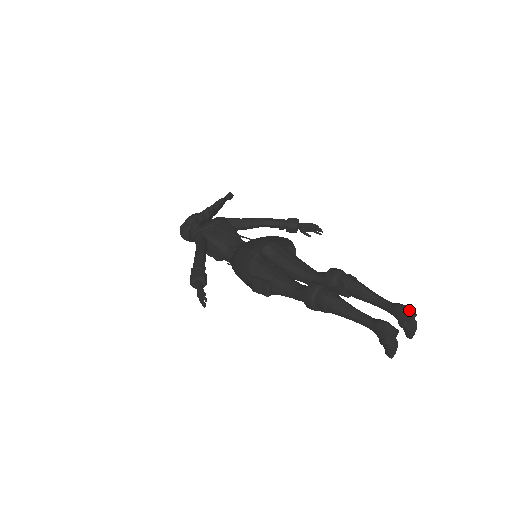
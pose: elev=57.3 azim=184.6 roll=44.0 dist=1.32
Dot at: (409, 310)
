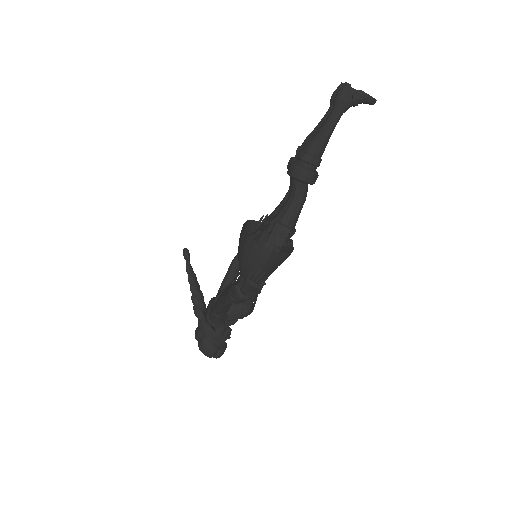
Dot at: (338, 88)
